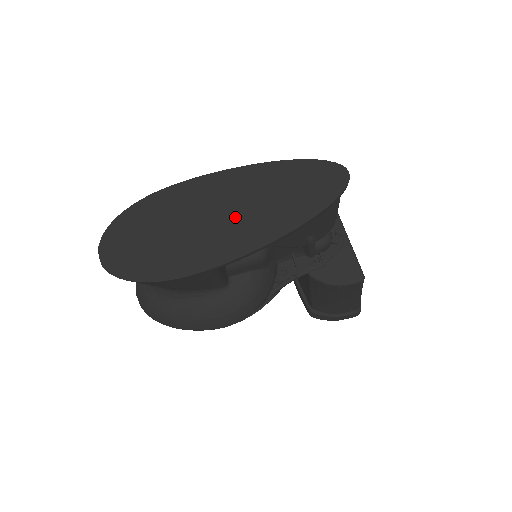
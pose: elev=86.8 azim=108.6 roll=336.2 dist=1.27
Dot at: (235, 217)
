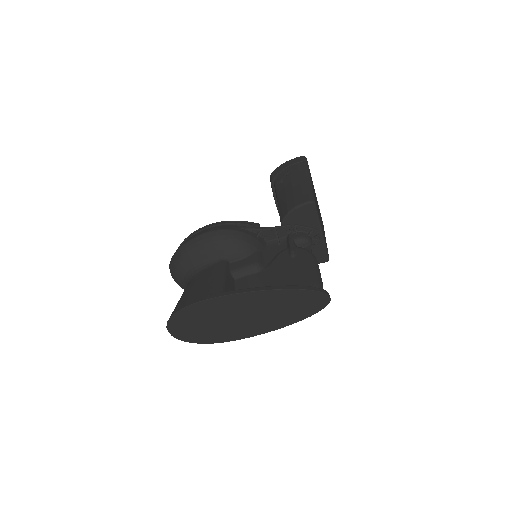
Dot at: (254, 318)
